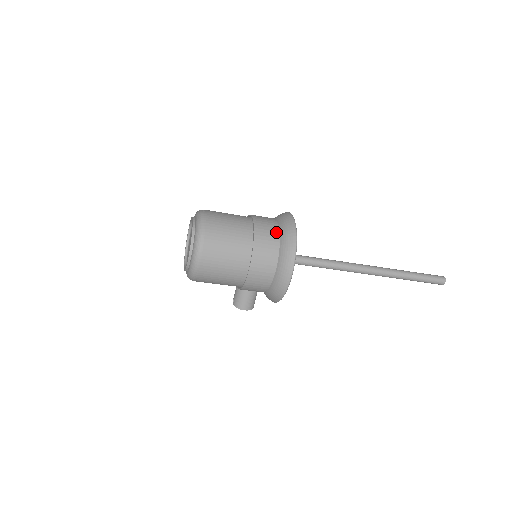
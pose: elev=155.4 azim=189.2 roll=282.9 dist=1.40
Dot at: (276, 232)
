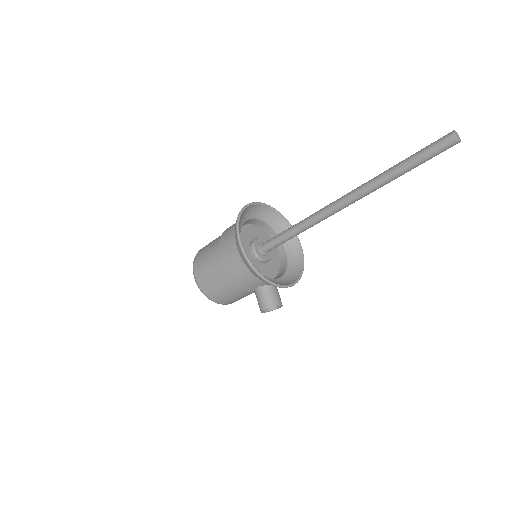
Dot at: occluded
